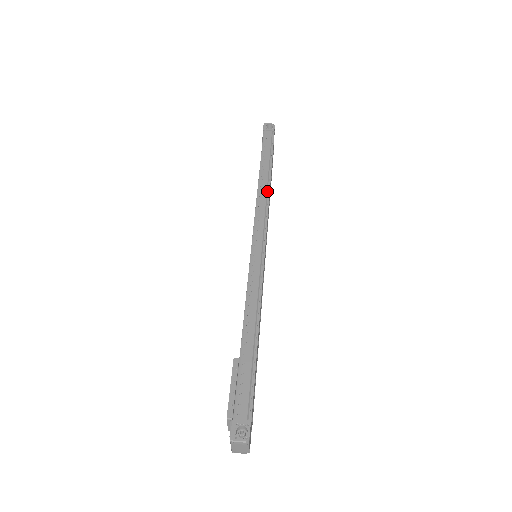
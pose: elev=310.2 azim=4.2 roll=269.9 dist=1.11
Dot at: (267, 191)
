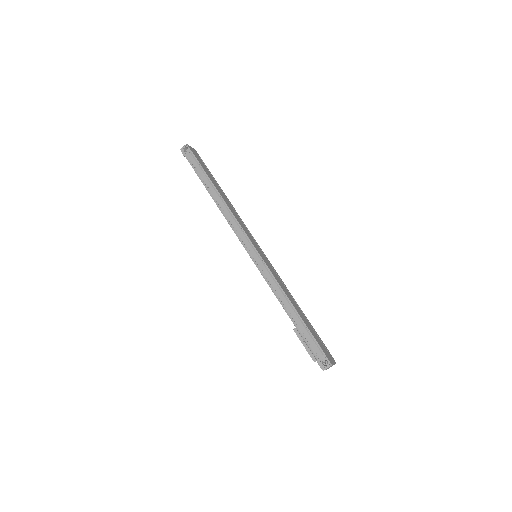
Dot at: (226, 208)
